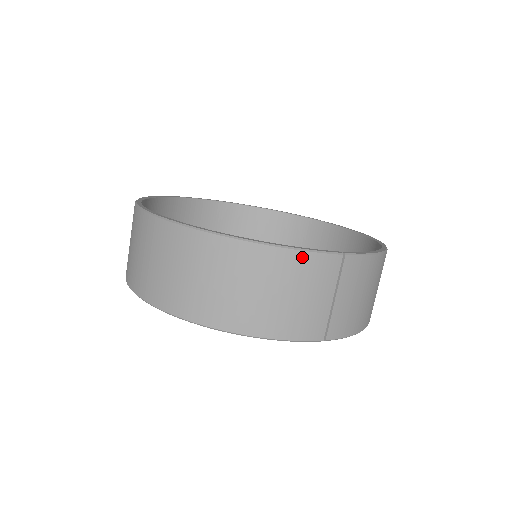
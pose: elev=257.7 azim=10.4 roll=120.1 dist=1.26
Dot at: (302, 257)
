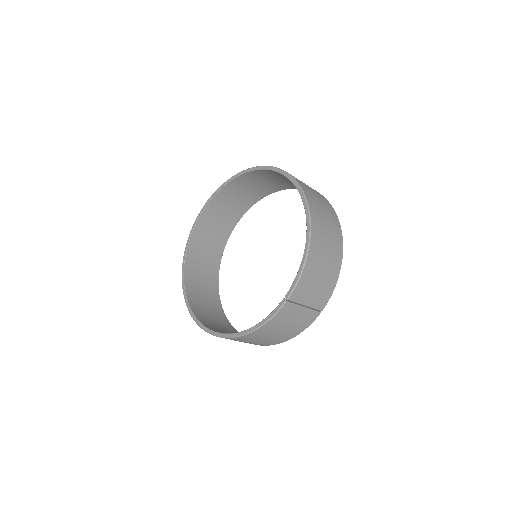
Dot at: (271, 322)
